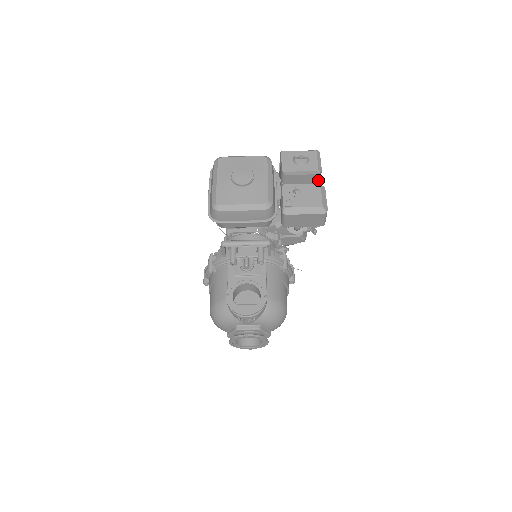
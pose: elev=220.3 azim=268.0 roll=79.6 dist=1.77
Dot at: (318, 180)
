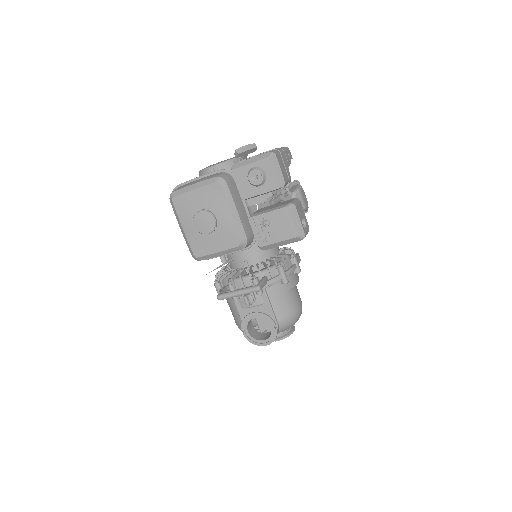
Dot at: (285, 185)
